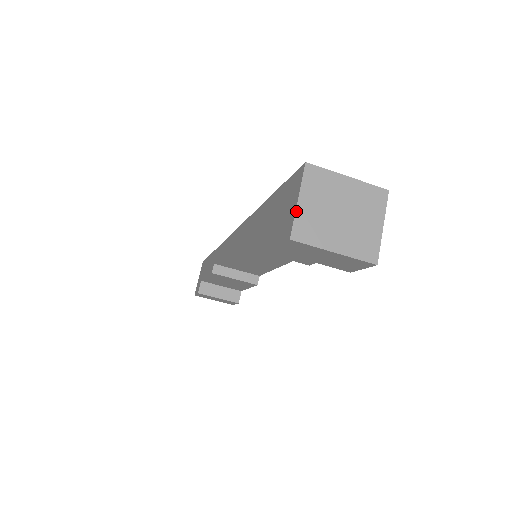
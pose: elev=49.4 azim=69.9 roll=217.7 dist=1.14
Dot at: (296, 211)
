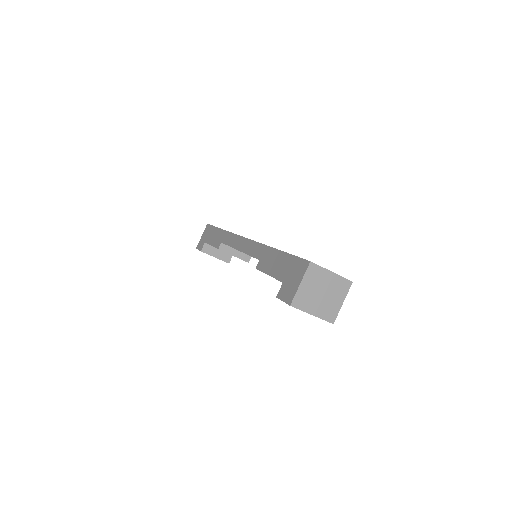
Dot at: (298, 290)
